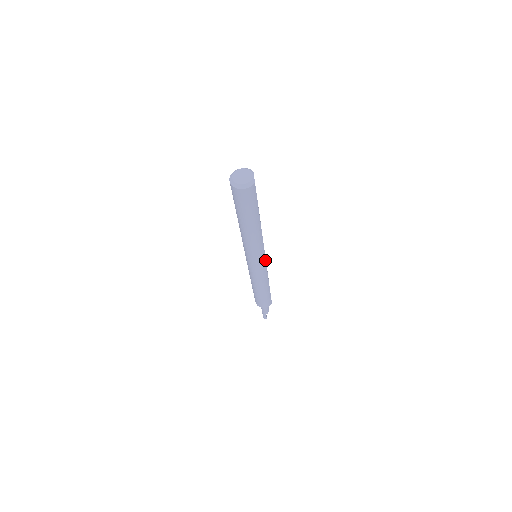
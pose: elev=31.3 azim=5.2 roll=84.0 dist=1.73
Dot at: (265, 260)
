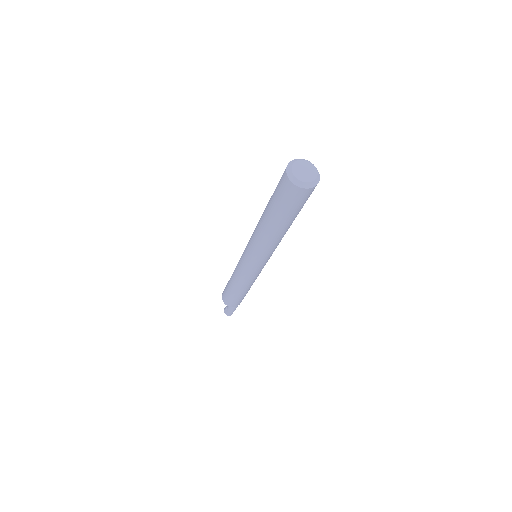
Dot at: occluded
